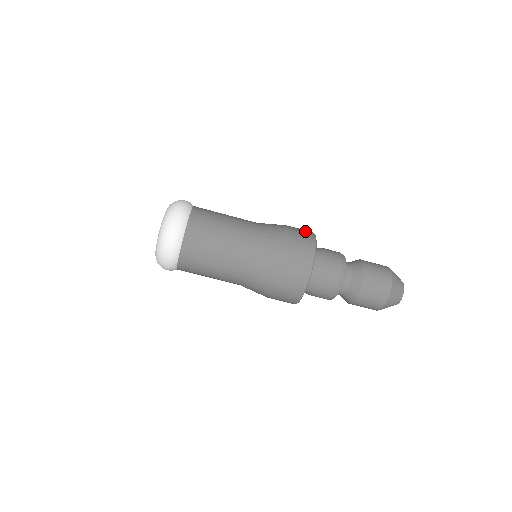
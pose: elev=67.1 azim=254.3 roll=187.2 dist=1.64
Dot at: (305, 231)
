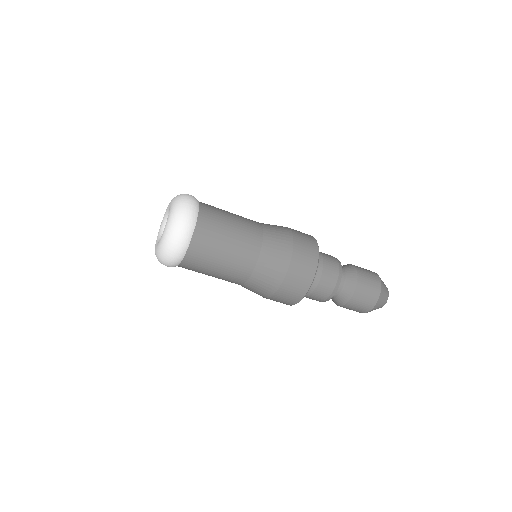
Dot at: (310, 254)
